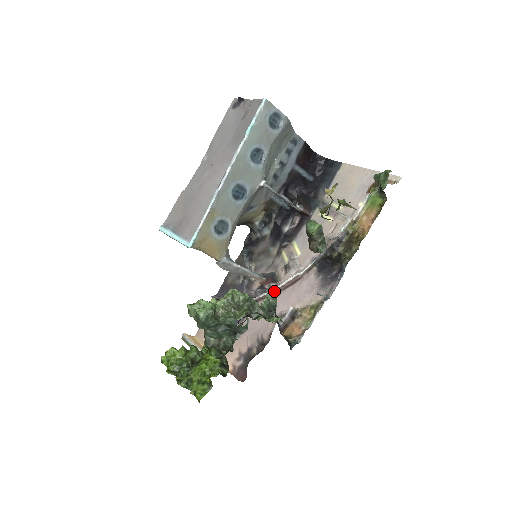
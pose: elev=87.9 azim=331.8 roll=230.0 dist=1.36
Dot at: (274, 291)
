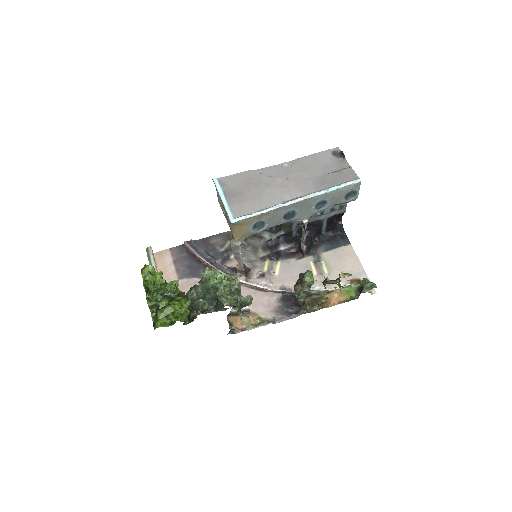
Dot at: (242, 282)
